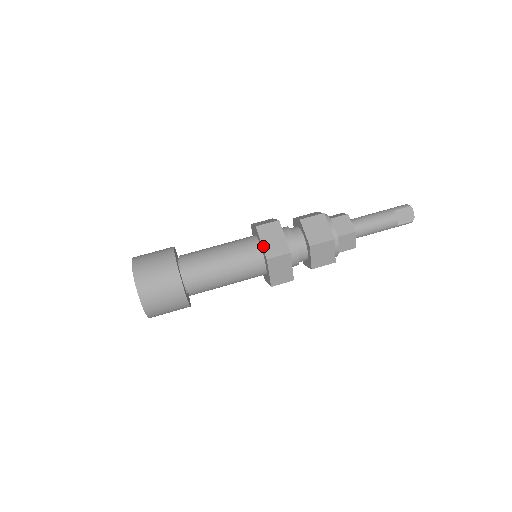
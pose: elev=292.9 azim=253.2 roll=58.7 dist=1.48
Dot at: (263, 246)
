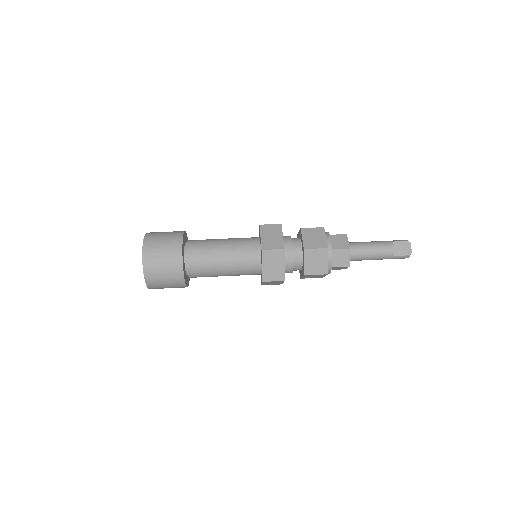
Dot at: (261, 240)
